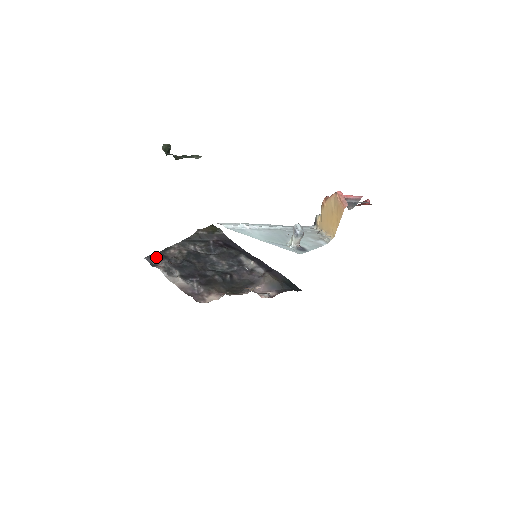
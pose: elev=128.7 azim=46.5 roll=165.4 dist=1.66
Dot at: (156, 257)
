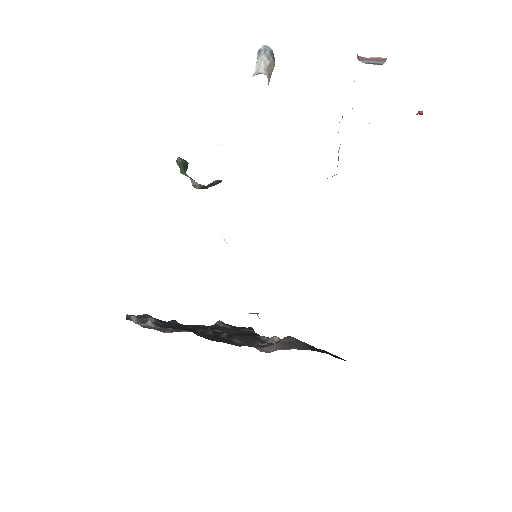
Dot at: occluded
